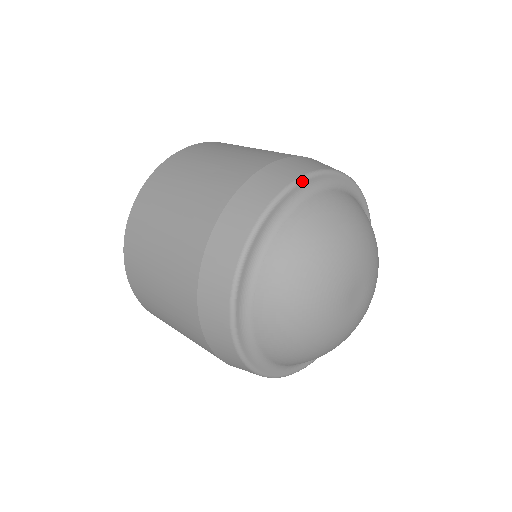
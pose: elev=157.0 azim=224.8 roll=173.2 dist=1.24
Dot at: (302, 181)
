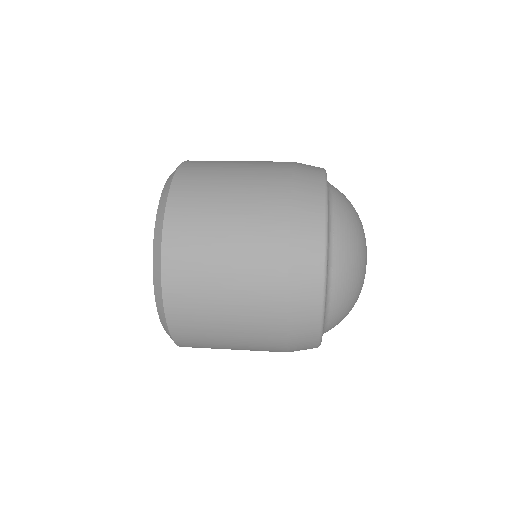
Dot at: occluded
